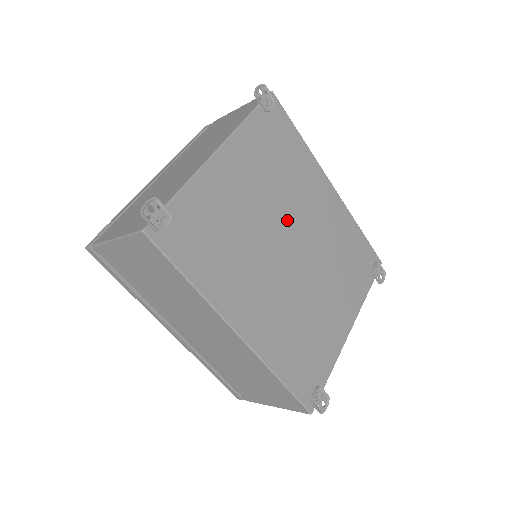
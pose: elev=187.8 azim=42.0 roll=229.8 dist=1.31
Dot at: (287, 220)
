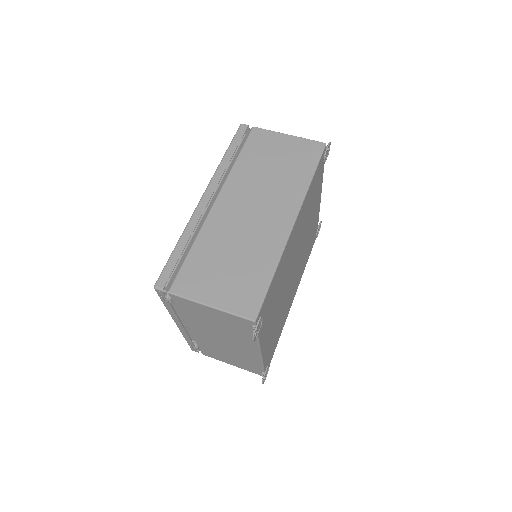
Dot at: (288, 277)
